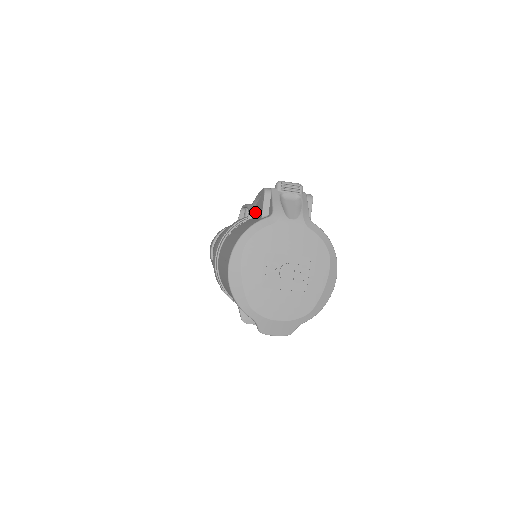
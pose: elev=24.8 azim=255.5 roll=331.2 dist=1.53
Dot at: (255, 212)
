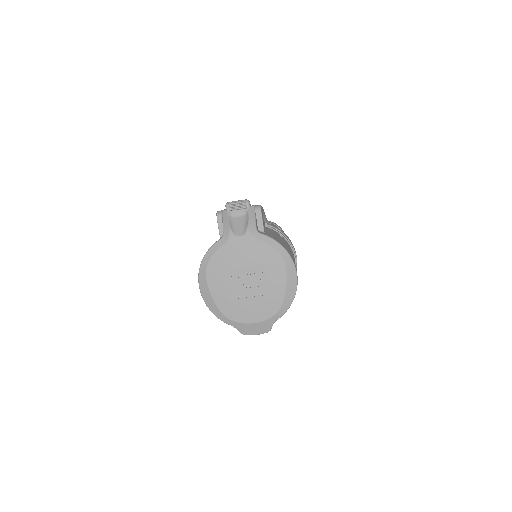
Dot at: occluded
